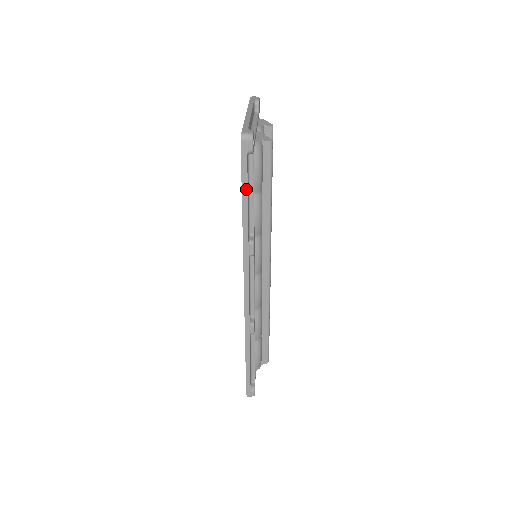
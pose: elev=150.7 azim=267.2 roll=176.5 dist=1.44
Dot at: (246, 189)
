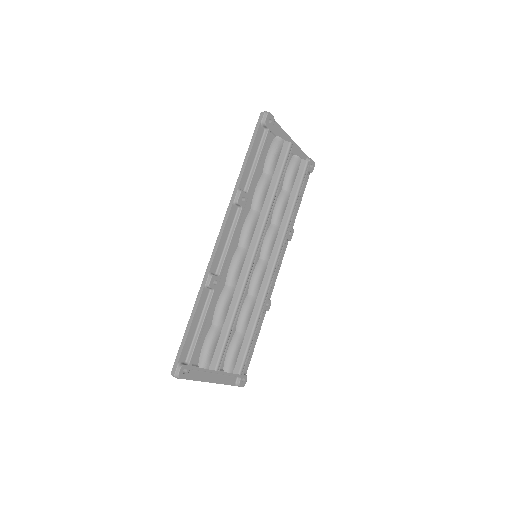
Dot at: (251, 146)
